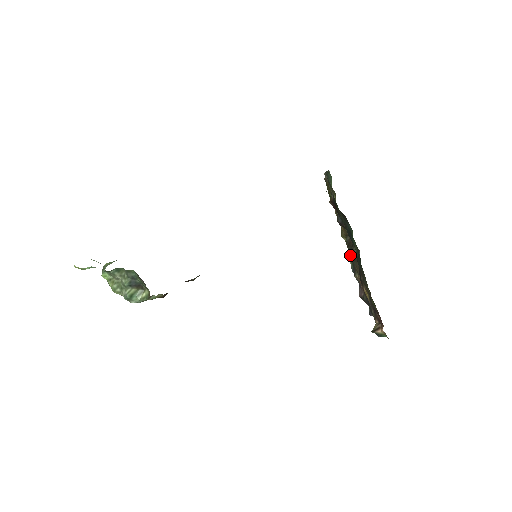
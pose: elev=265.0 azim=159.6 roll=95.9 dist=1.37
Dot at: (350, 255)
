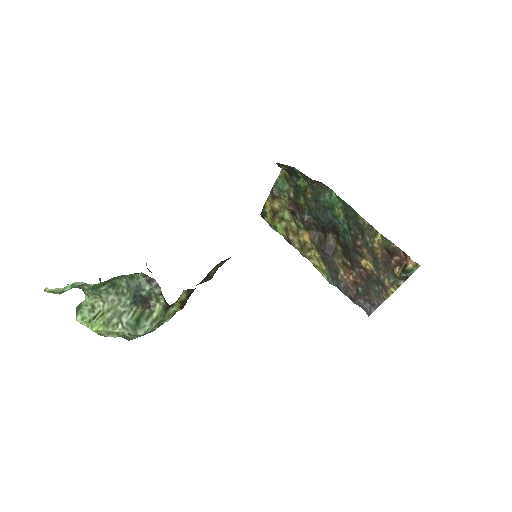
Dot at: (327, 253)
